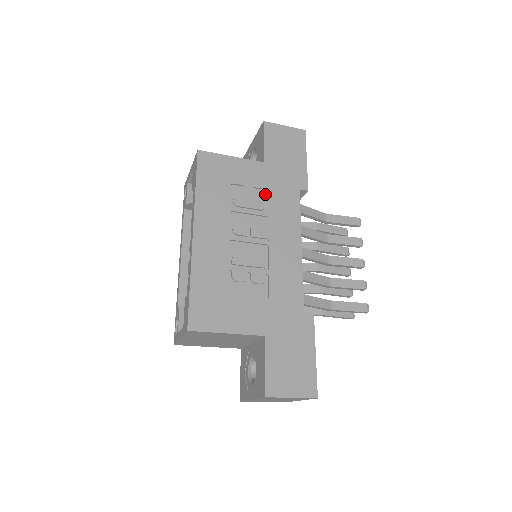
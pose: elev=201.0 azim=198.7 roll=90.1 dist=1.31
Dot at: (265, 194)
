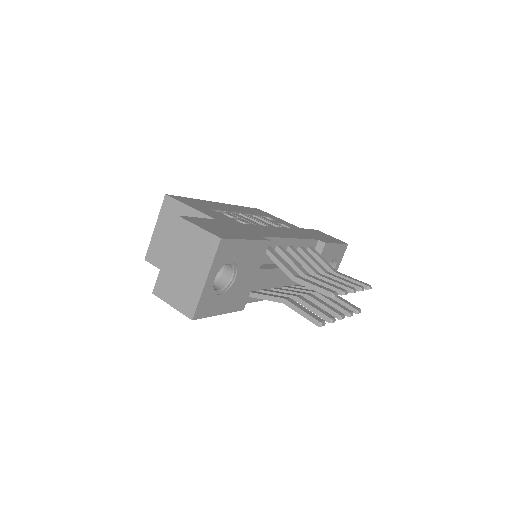
Dot at: occluded
